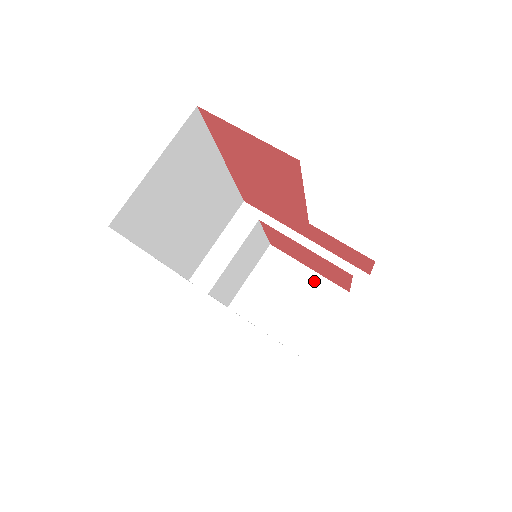
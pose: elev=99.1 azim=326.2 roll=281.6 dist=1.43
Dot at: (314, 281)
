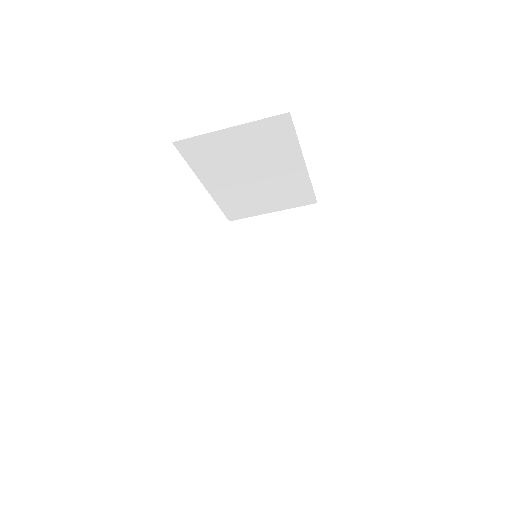
Dot at: occluded
